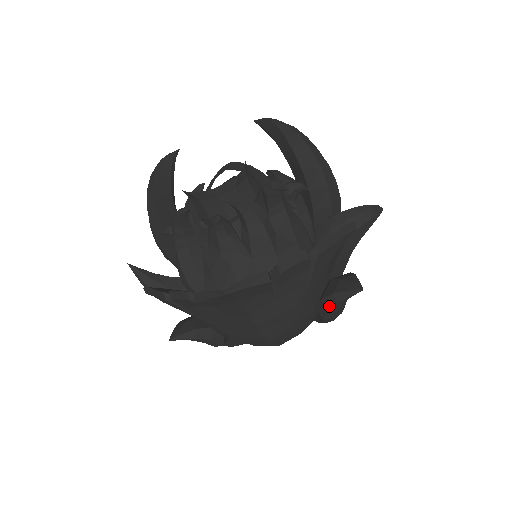
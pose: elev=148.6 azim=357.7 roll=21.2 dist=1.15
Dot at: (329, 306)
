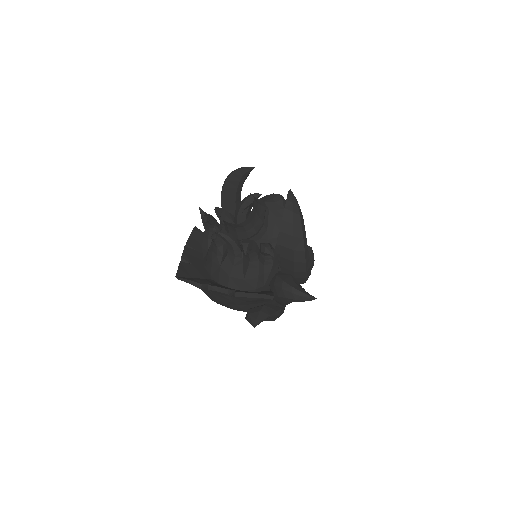
Dot at: (246, 316)
